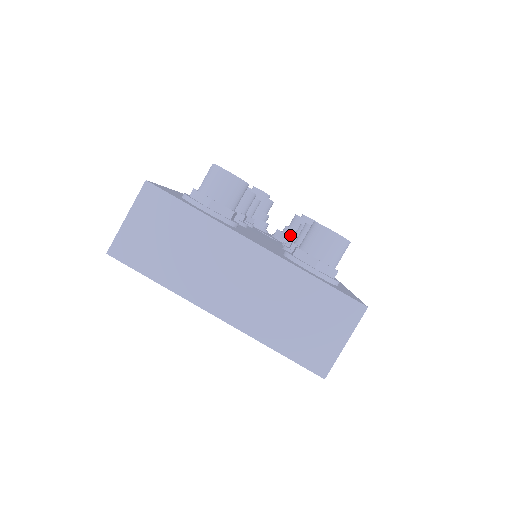
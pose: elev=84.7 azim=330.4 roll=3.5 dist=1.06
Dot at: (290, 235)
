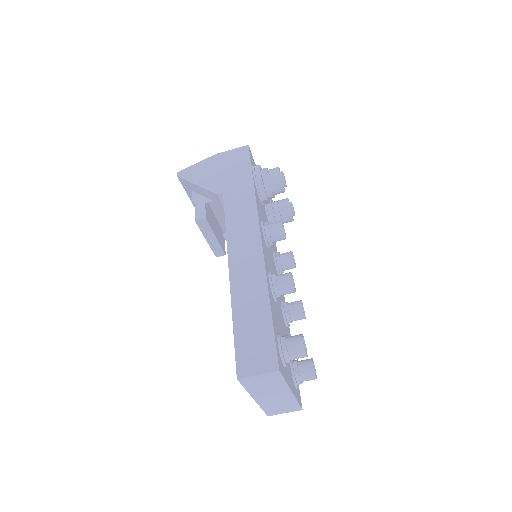
Dot at: (276, 217)
